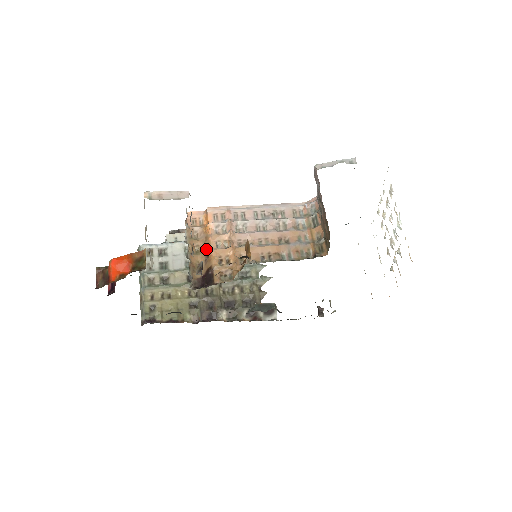
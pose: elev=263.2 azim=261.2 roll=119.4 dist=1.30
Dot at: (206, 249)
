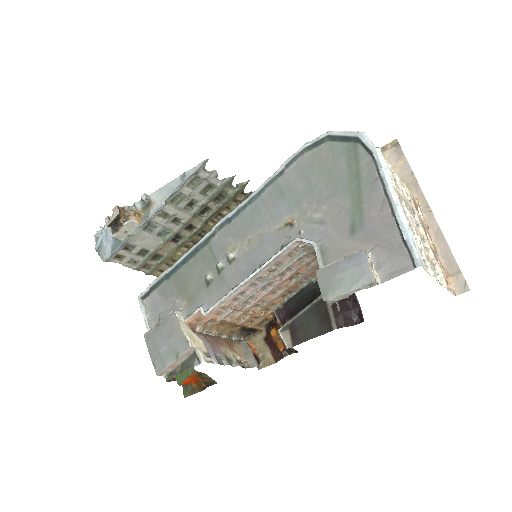
Dot at: (231, 324)
